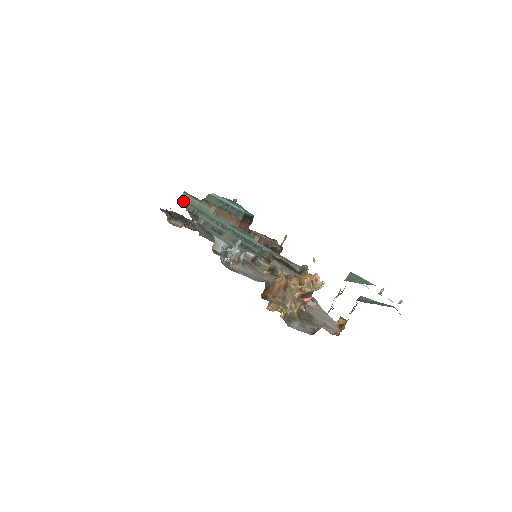
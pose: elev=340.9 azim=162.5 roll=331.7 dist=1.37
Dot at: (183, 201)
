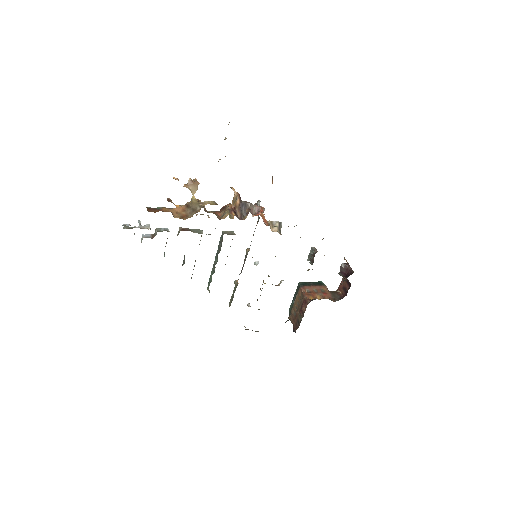
Dot at: occluded
